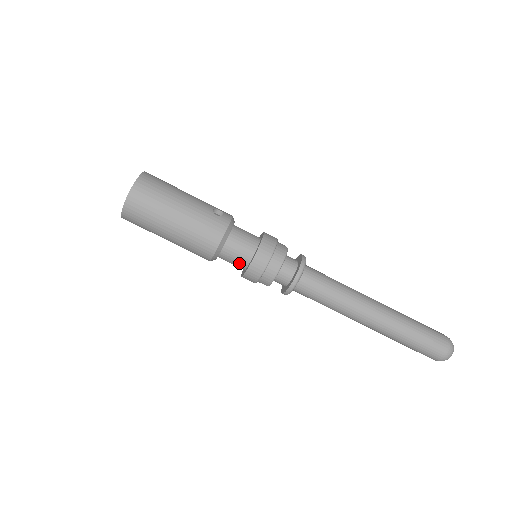
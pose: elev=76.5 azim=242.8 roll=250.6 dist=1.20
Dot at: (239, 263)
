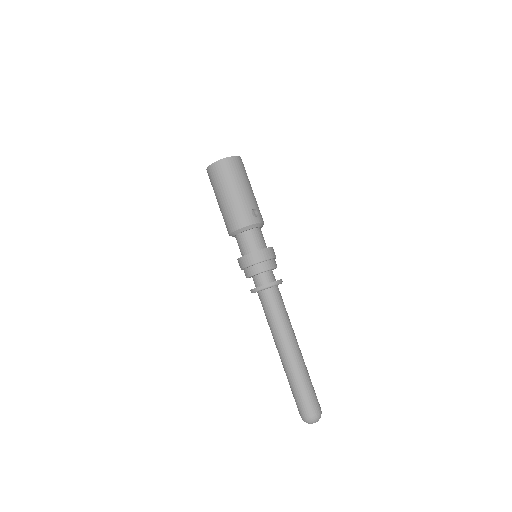
Dot at: (241, 250)
